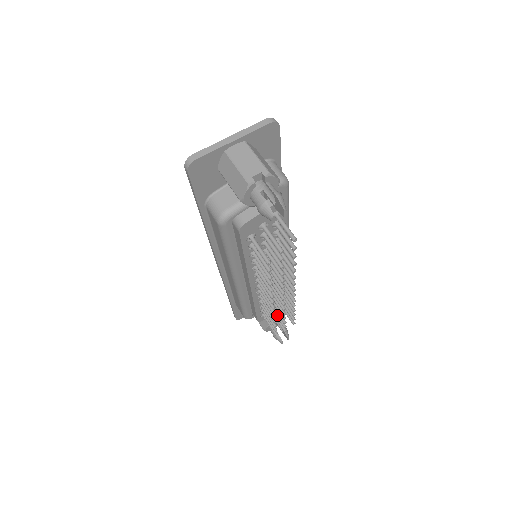
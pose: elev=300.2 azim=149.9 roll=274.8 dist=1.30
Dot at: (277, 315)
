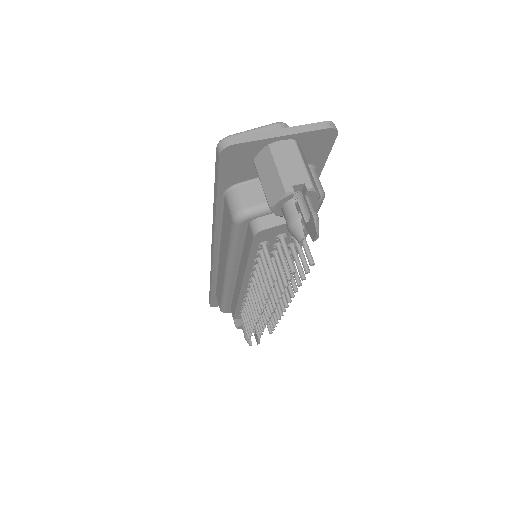
Dot at: occluded
